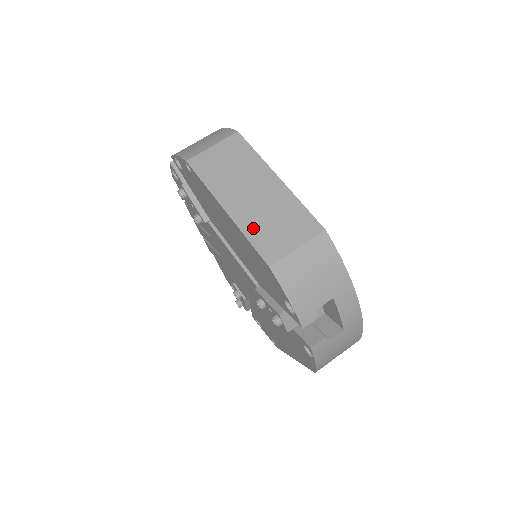
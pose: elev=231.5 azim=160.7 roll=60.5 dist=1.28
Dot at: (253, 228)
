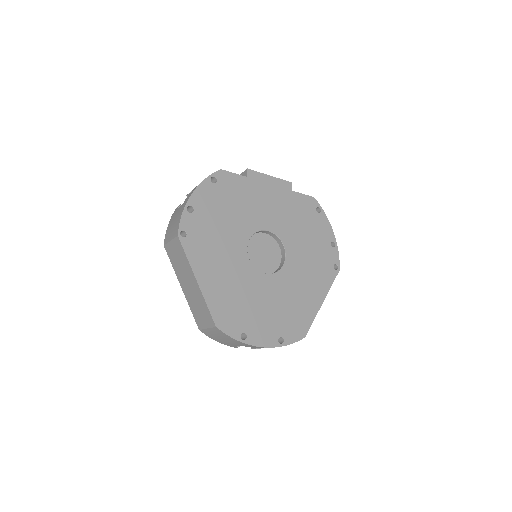
Dot at: (192, 305)
